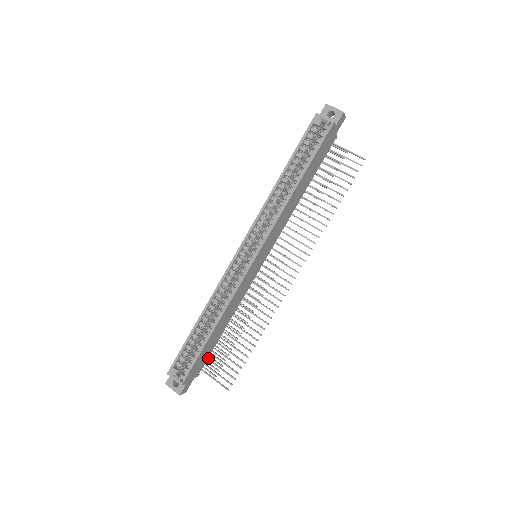
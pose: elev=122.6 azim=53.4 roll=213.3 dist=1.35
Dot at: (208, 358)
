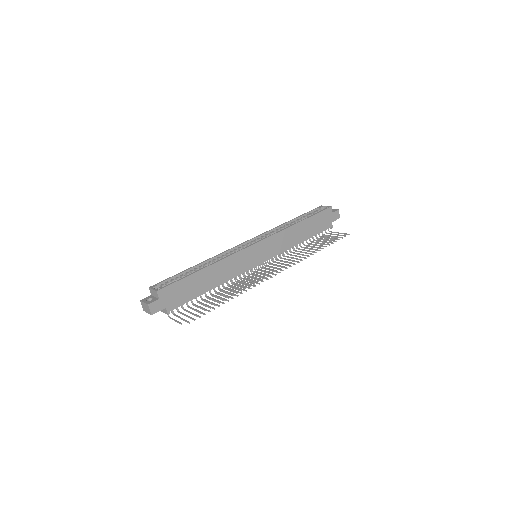
Dot at: (184, 309)
